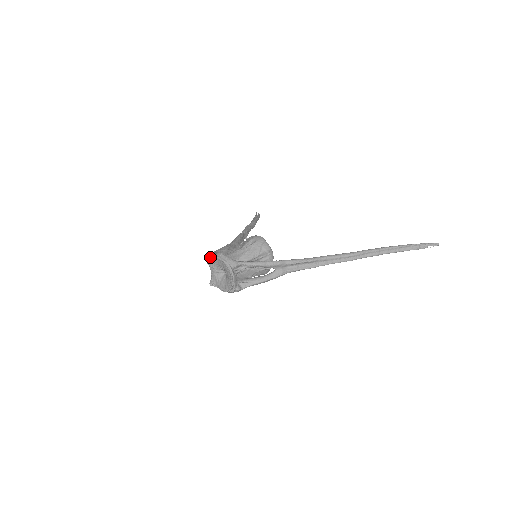
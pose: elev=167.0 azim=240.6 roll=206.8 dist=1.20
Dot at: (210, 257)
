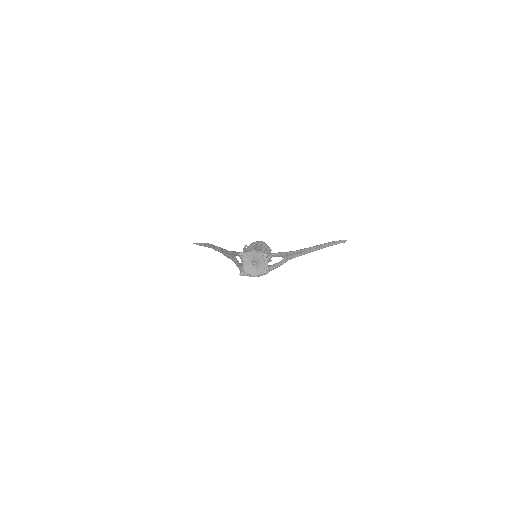
Dot at: (246, 253)
